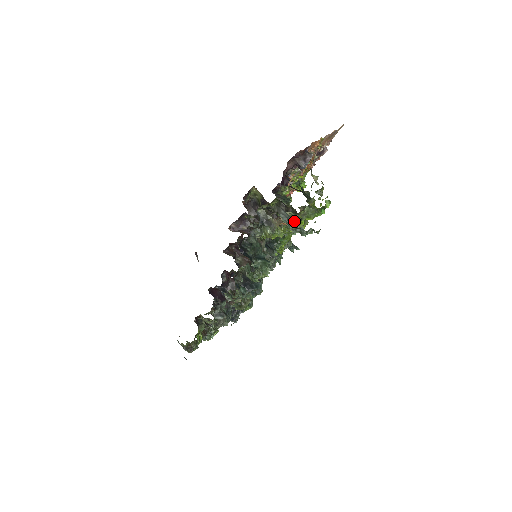
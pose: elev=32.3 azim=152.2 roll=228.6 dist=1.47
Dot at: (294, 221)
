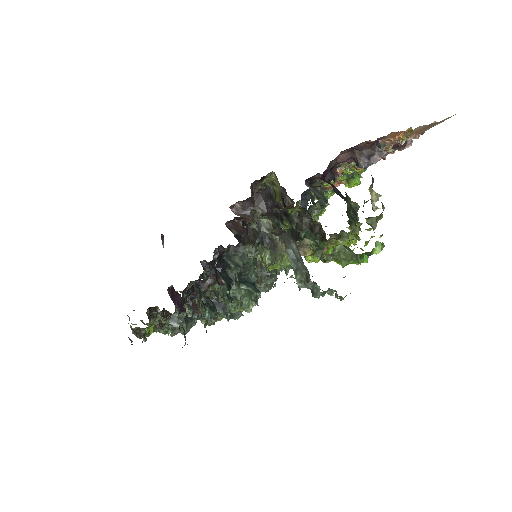
Dot at: (307, 269)
